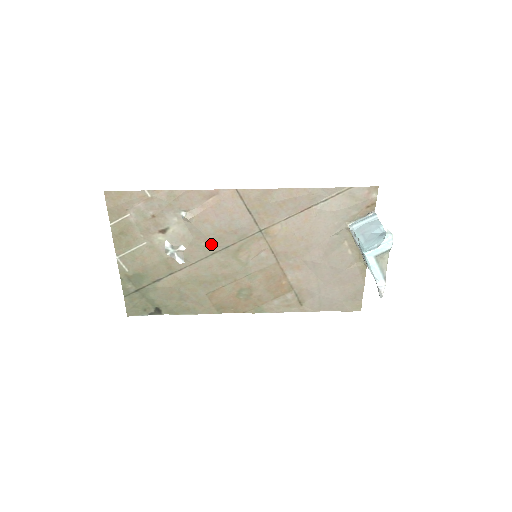
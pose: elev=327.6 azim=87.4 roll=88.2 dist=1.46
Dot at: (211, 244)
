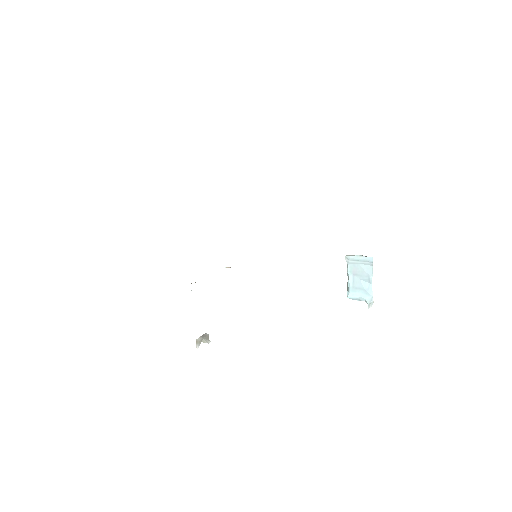
Dot at: occluded
